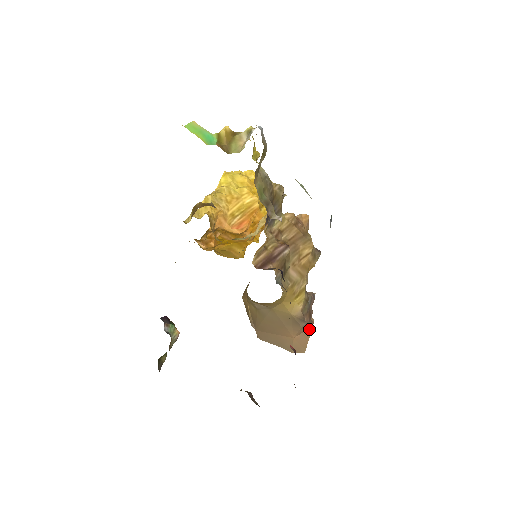
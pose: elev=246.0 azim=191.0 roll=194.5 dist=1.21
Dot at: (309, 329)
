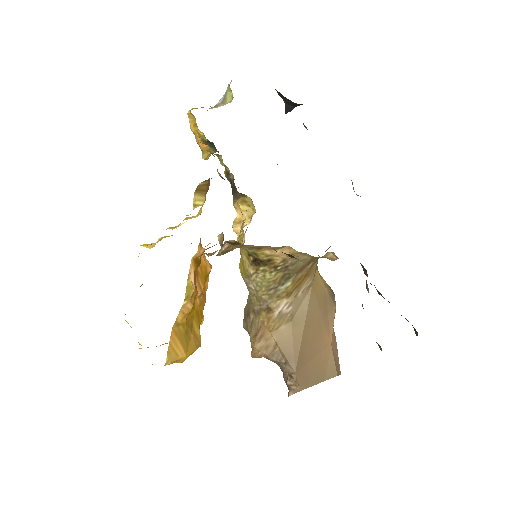
Dot at: occluded
